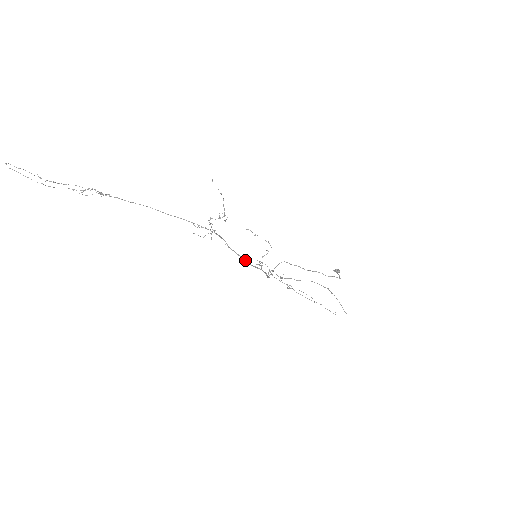
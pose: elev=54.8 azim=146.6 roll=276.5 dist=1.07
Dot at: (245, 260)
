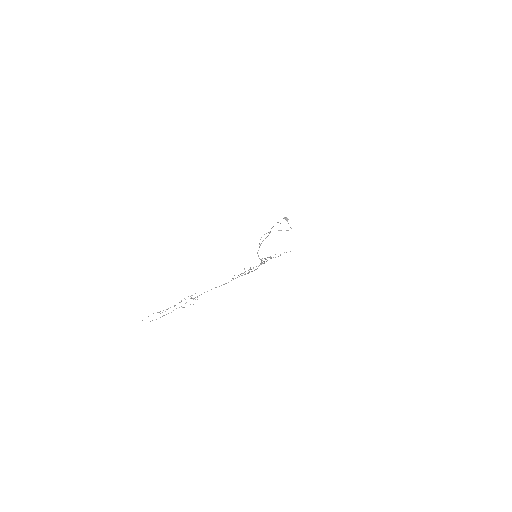
Dot at: occluded
